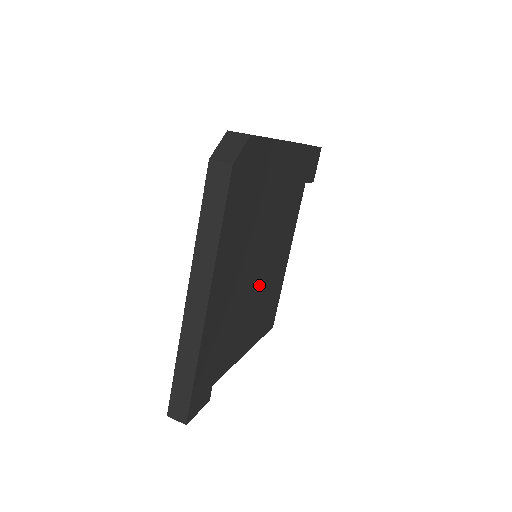
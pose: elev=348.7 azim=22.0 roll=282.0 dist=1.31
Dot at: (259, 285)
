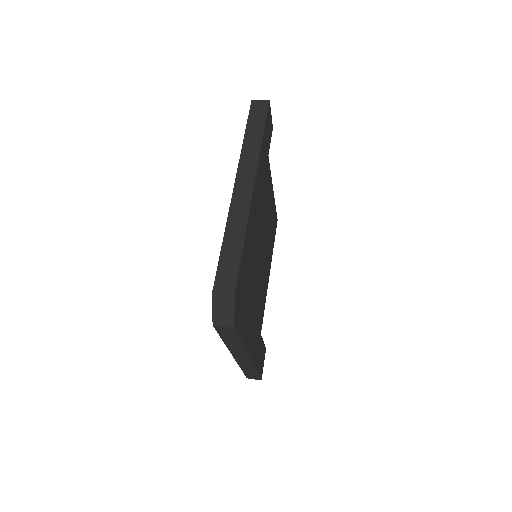
Dot at: (263, 249)
